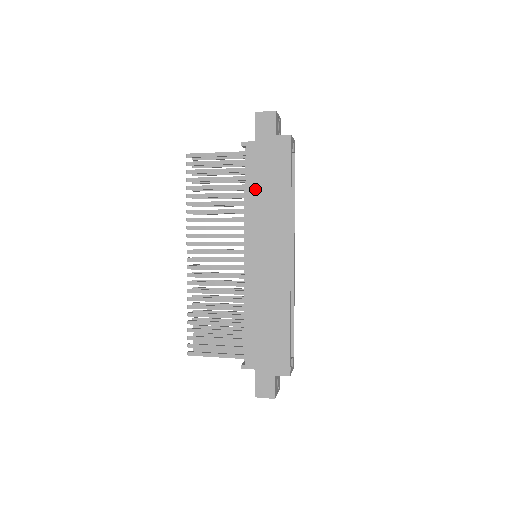
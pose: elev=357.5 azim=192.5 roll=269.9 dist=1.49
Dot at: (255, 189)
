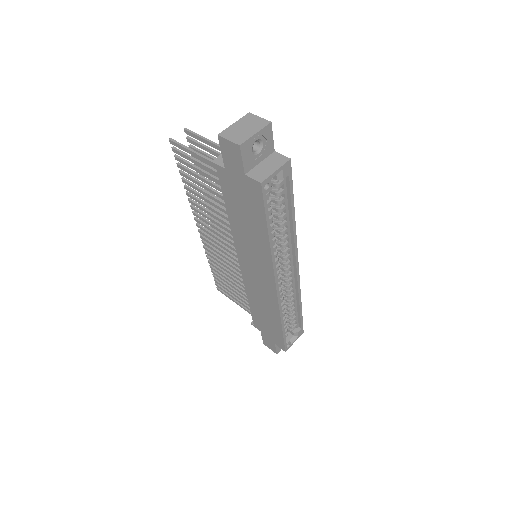
Dot at: (235, 215)
